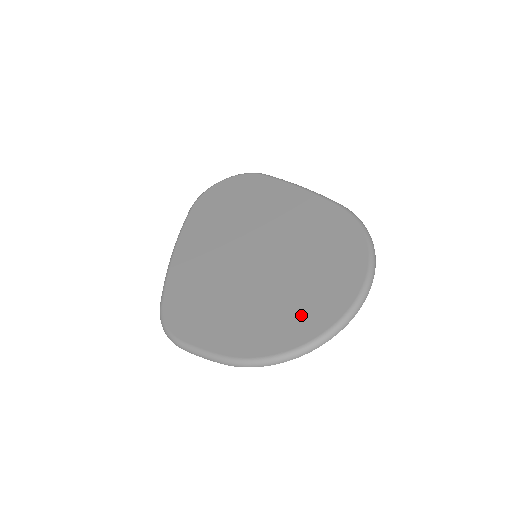
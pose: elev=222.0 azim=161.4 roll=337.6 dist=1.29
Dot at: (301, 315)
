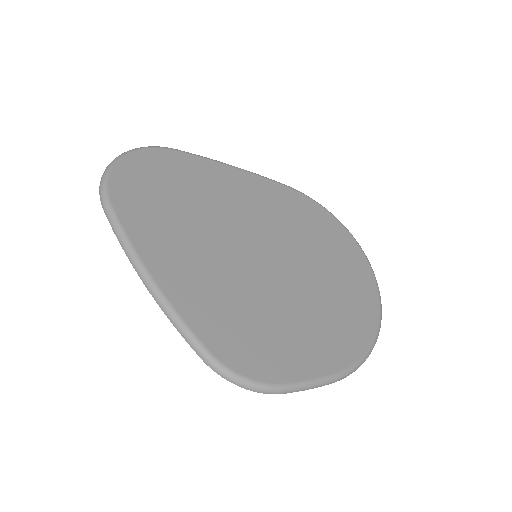
Dot at: (354, 303)
